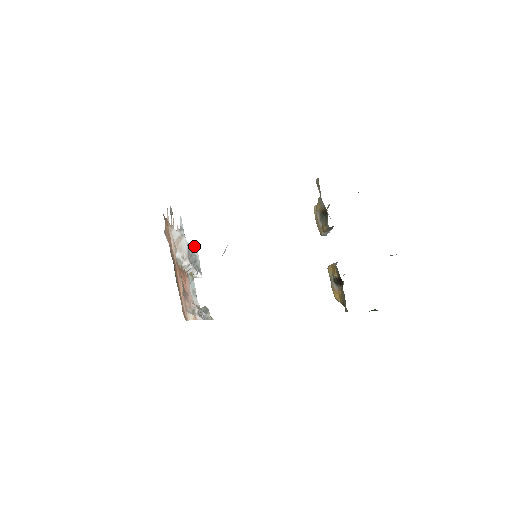
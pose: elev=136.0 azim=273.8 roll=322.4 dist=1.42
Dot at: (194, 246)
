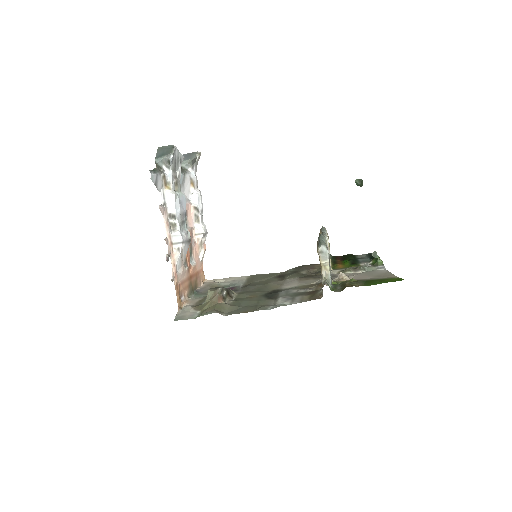
Dot at: (171, 162)
